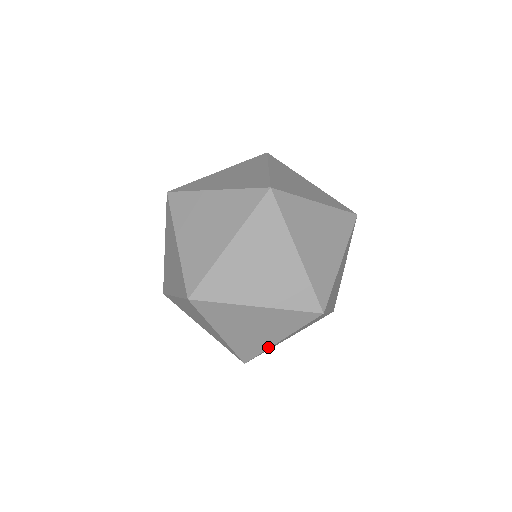
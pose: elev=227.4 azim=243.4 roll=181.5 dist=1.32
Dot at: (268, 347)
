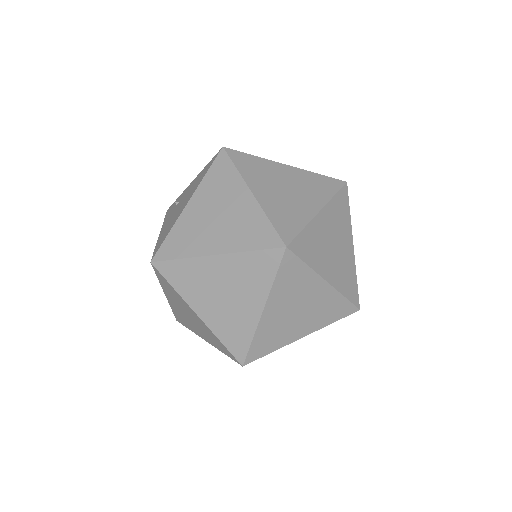
Dot at: occluded
